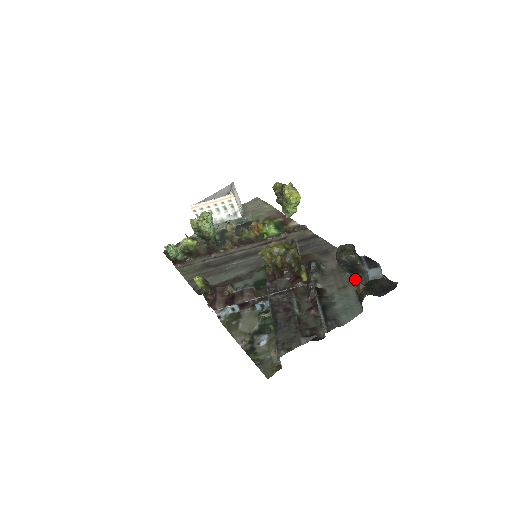
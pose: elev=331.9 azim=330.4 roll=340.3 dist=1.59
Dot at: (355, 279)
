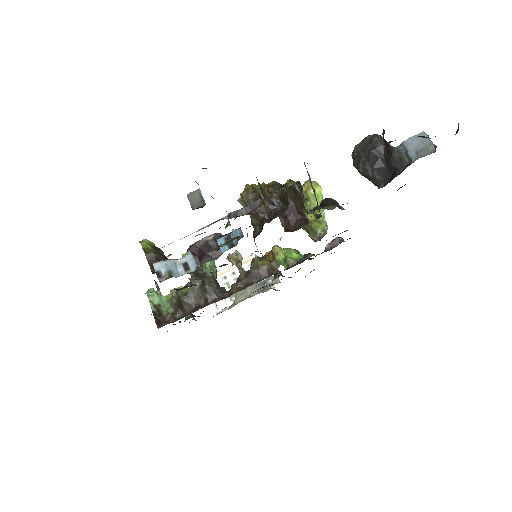
Dot at: (391, 179)
